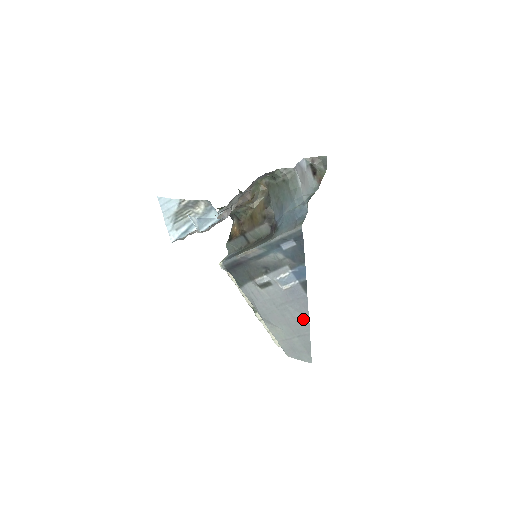
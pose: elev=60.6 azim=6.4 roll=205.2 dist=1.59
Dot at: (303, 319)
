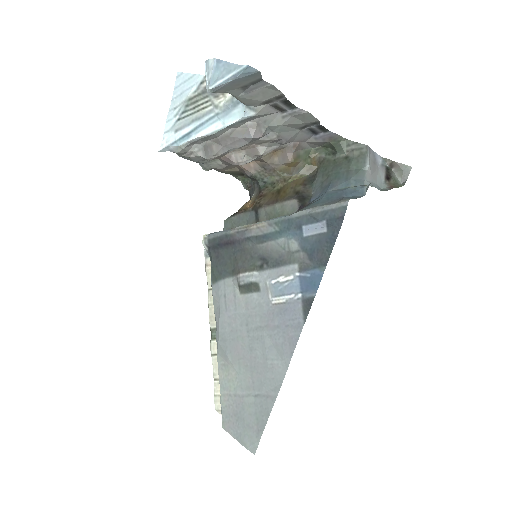
Dot at: (278, 365)
